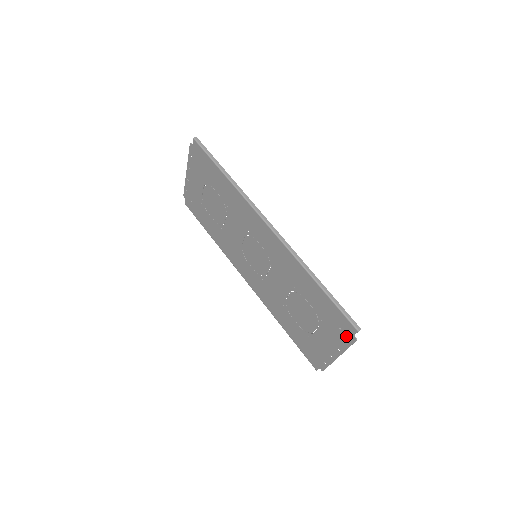
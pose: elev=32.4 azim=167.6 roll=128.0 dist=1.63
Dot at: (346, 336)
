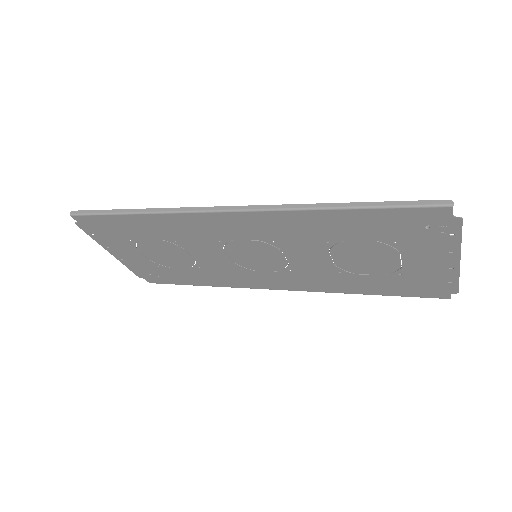
Dot at: (443, 228)
